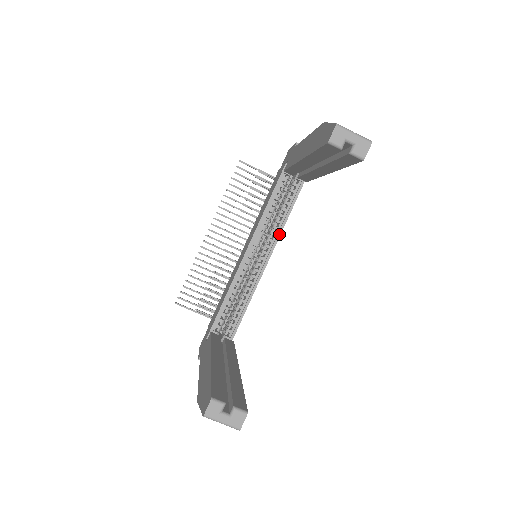
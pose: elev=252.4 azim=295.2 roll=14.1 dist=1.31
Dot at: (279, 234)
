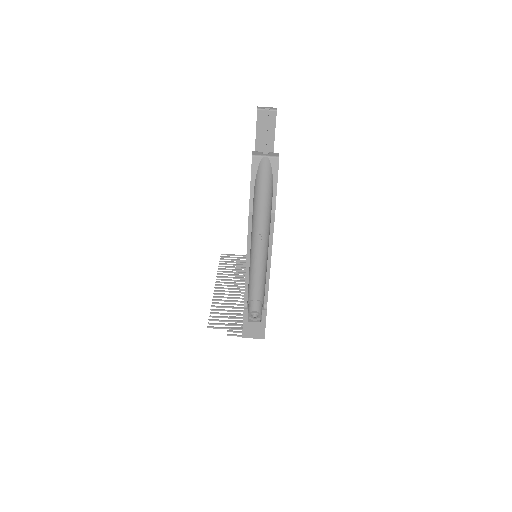
Dot at: occluded
